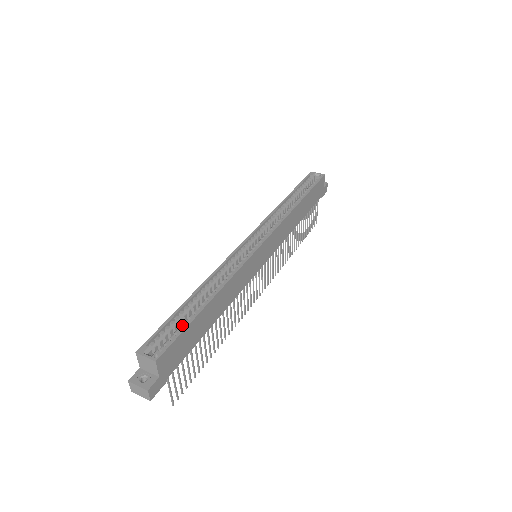
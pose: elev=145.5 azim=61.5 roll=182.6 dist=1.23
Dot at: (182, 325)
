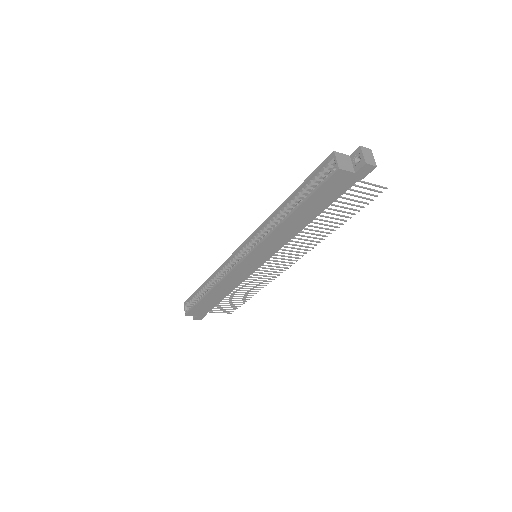
Dot at: (197, 300)
